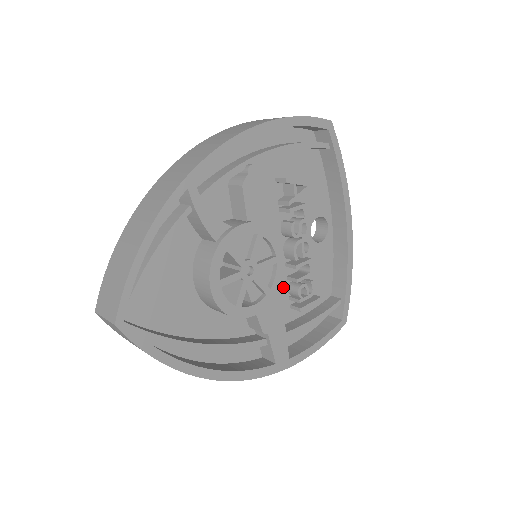
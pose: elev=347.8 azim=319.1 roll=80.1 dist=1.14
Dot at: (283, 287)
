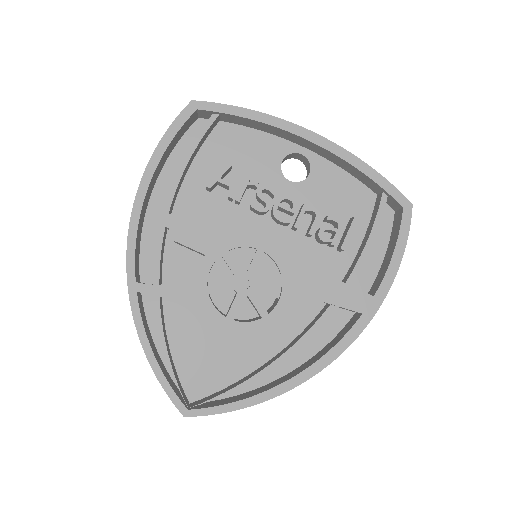
Dot at: (312, 246)
